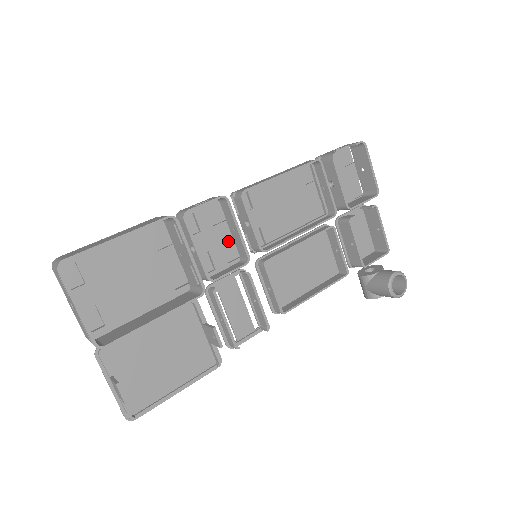
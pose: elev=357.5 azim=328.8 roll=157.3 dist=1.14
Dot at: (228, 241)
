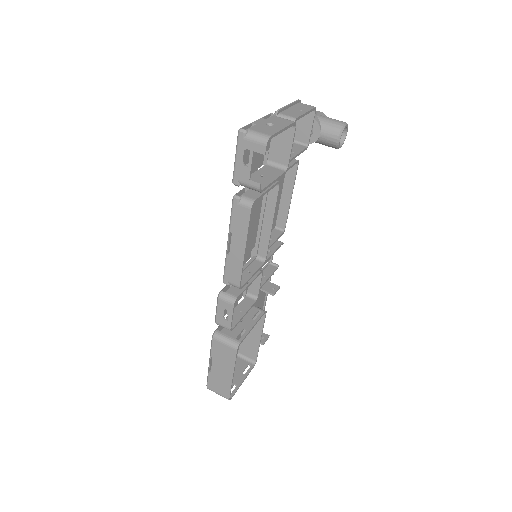
Dot at: occluded
